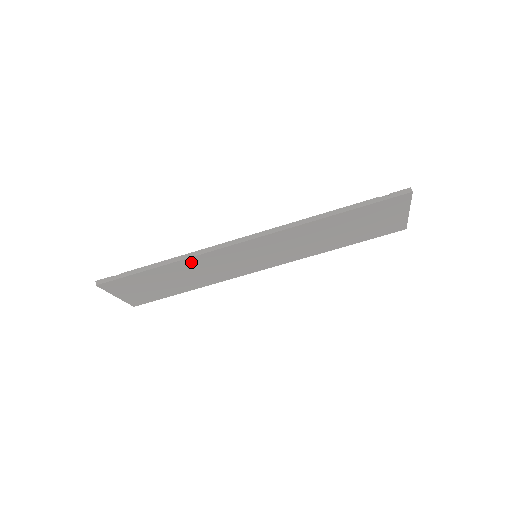
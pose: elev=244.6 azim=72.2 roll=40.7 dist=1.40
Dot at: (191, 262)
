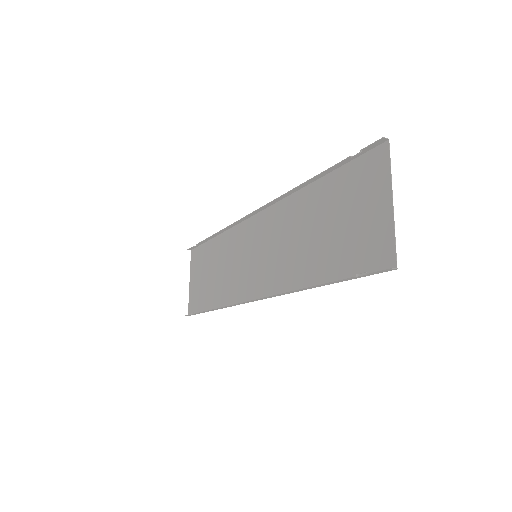
Dot at: (225, 297)
